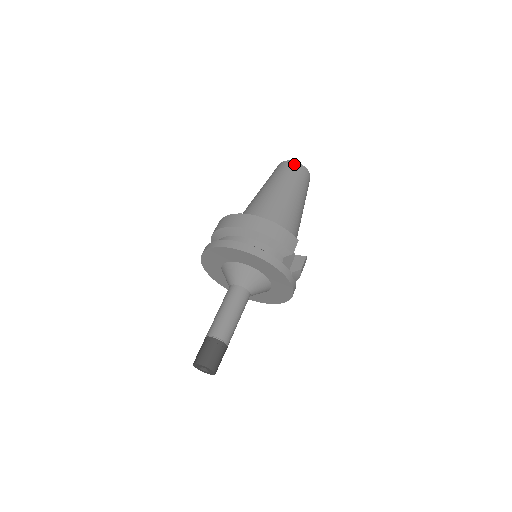
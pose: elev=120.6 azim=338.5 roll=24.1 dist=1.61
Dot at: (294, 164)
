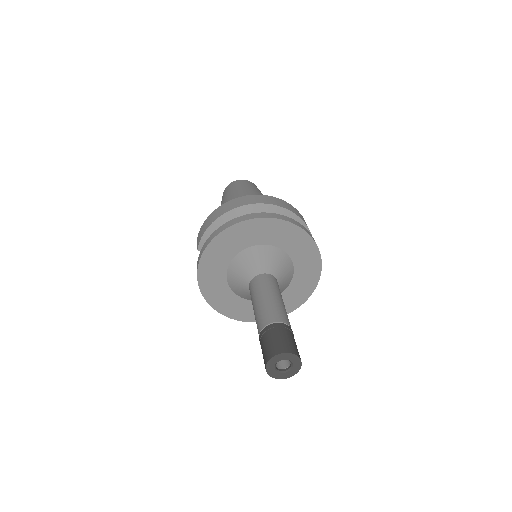
Dot at: (249, 182)
